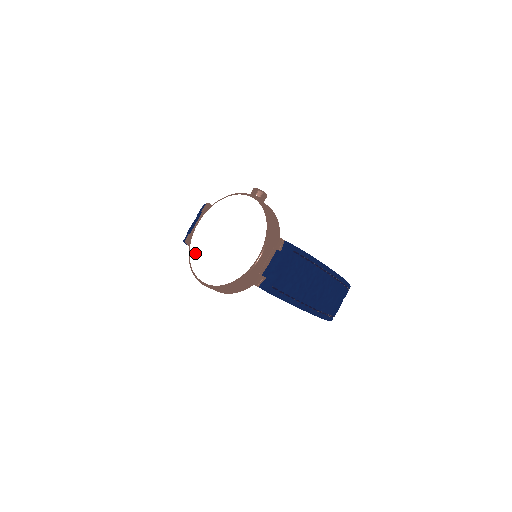
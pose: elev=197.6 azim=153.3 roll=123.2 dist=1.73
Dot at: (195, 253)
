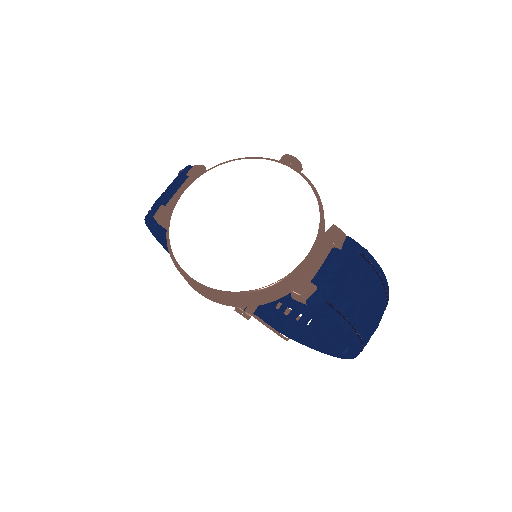
Dot at: (182, 235)
